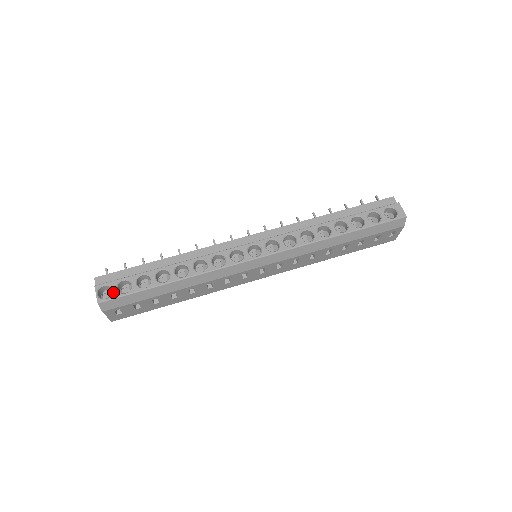
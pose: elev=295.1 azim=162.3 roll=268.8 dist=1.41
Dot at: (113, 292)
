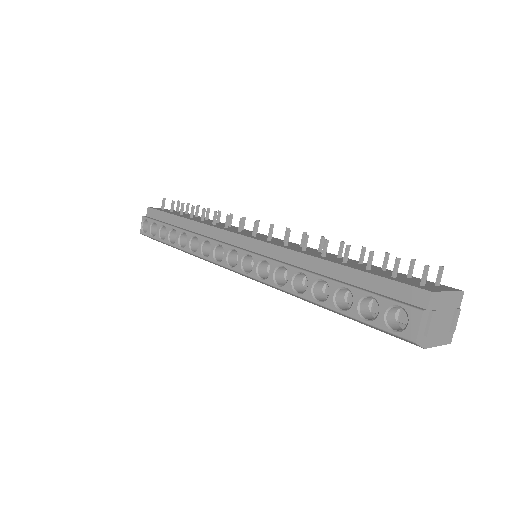
Dot at: (148, 230)
